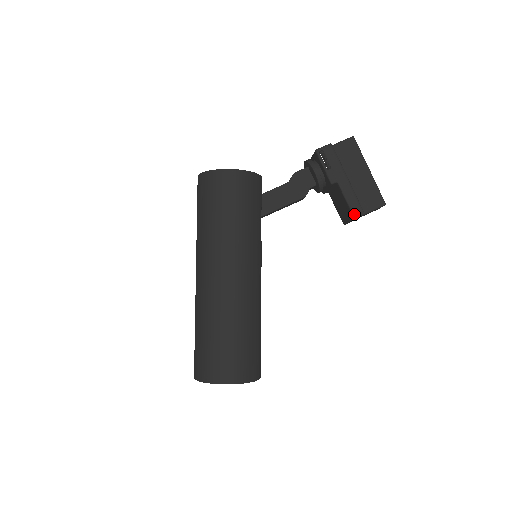
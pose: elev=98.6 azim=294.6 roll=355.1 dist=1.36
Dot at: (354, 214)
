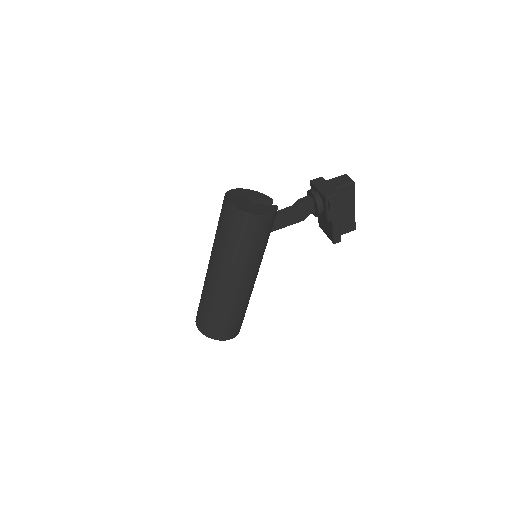
Dot at: (335, 242)
